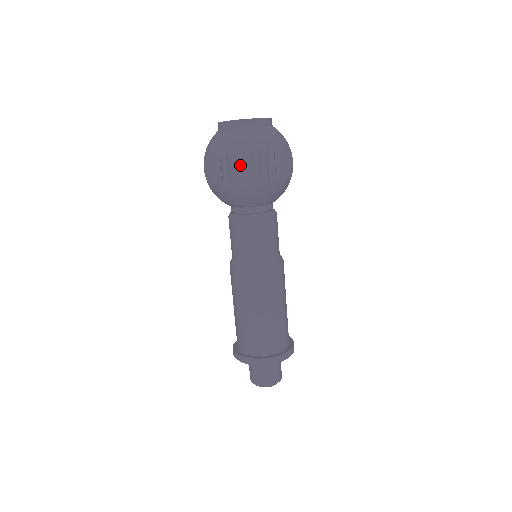
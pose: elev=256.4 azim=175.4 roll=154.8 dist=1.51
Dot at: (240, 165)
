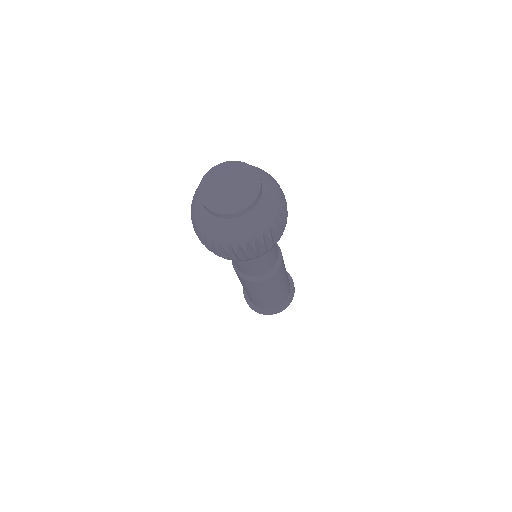
Dot at: (272, 239)
